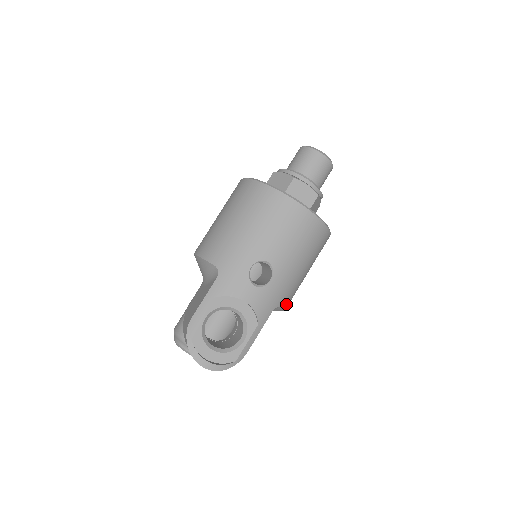
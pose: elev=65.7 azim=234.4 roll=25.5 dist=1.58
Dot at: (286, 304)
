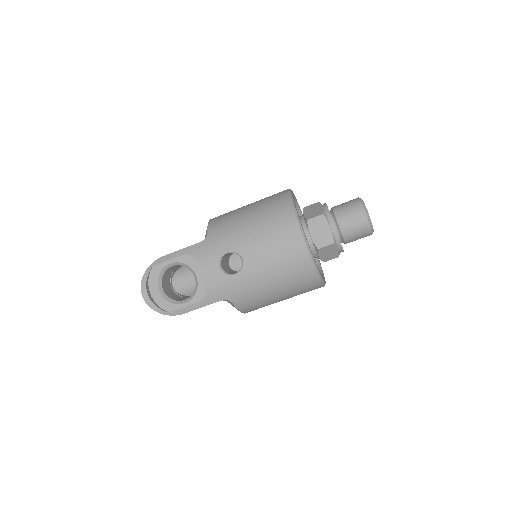
Dot at: (242, 306)
